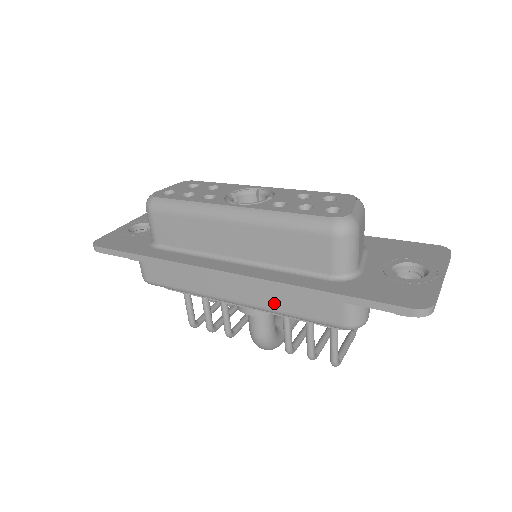
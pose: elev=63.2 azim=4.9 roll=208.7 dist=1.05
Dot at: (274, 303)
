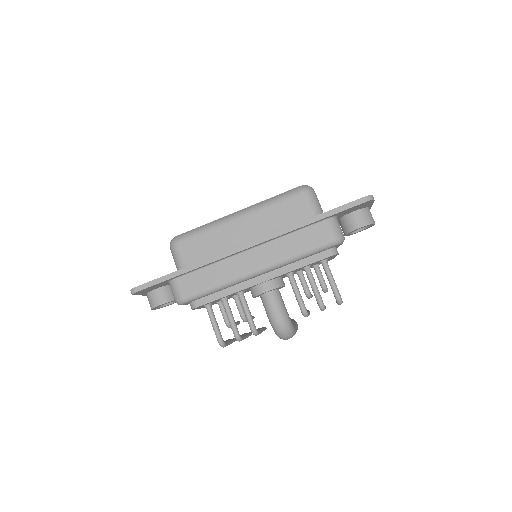
Dot at: (285, 252)
